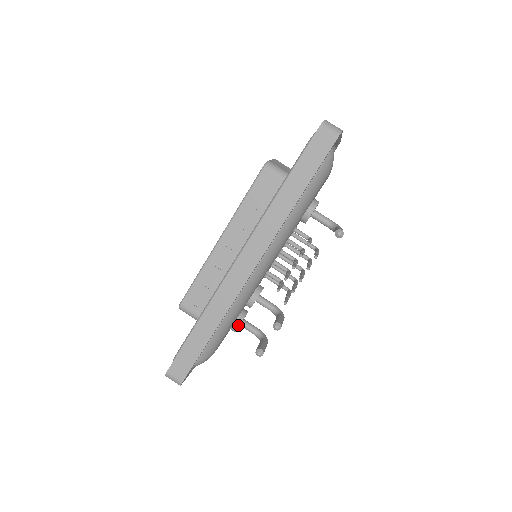
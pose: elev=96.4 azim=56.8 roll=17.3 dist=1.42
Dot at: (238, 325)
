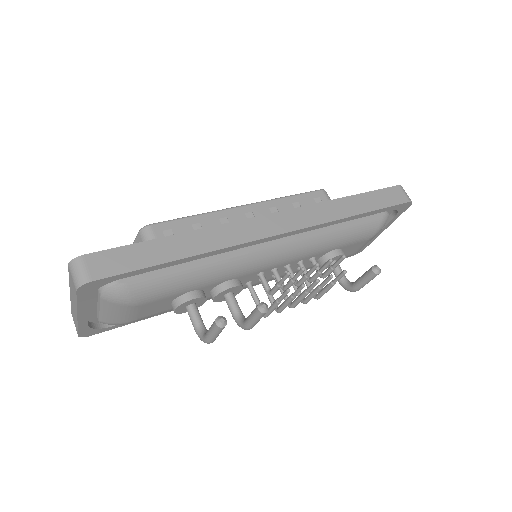
Dot at: (193, 297)
